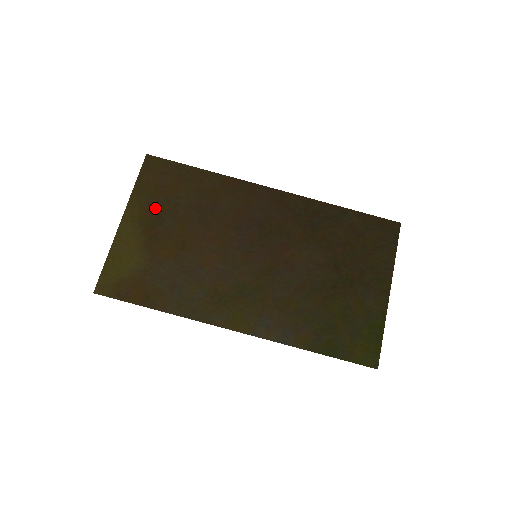
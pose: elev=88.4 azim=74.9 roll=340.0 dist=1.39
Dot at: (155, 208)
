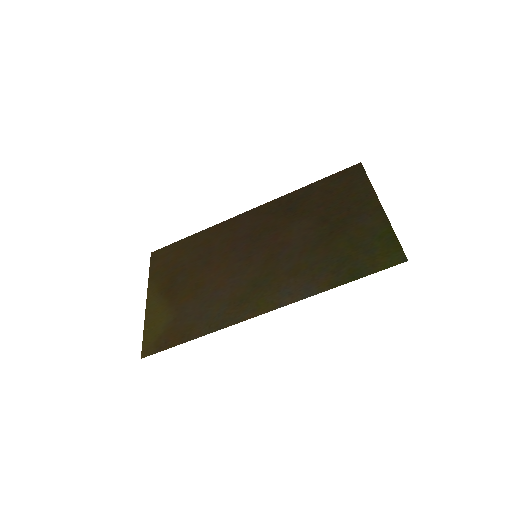
Dot at: (168, 278)
